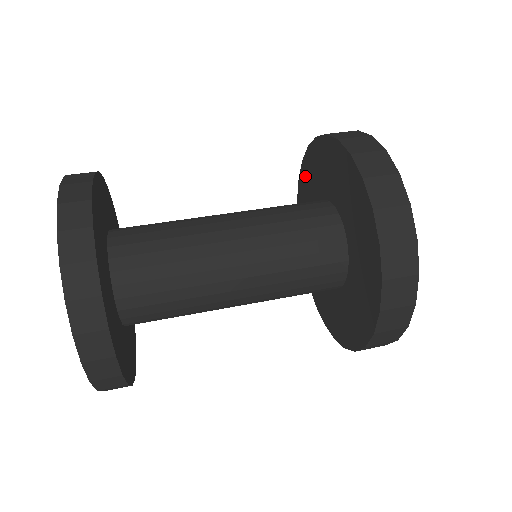
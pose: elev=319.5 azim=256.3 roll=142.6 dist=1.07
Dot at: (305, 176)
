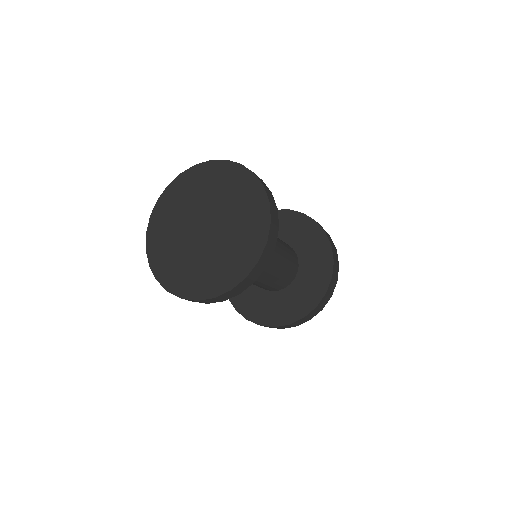
Dot at: occluded
